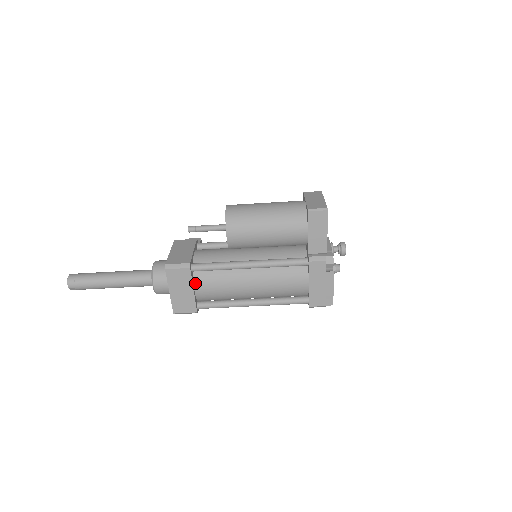
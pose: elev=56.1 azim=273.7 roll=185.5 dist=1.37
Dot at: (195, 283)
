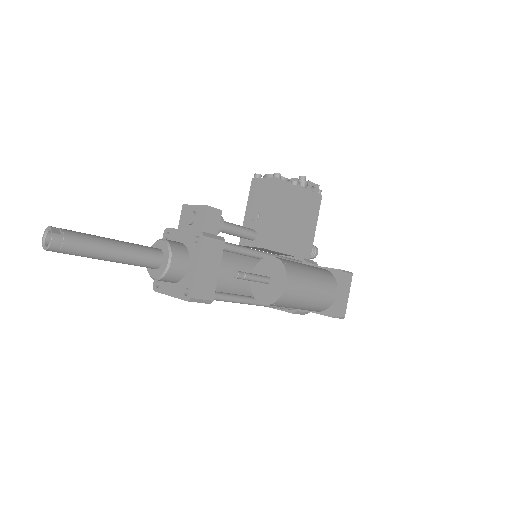
Dot at: occluded
